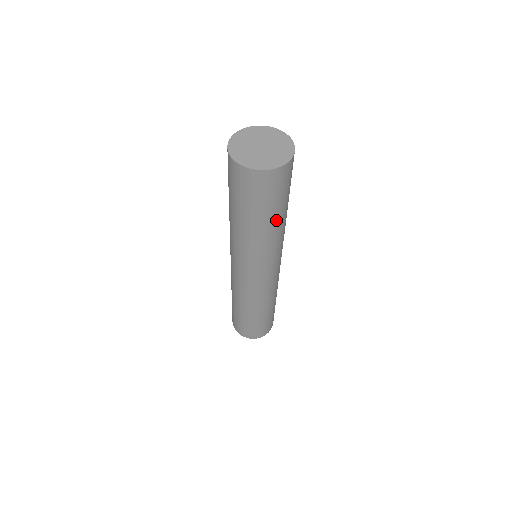
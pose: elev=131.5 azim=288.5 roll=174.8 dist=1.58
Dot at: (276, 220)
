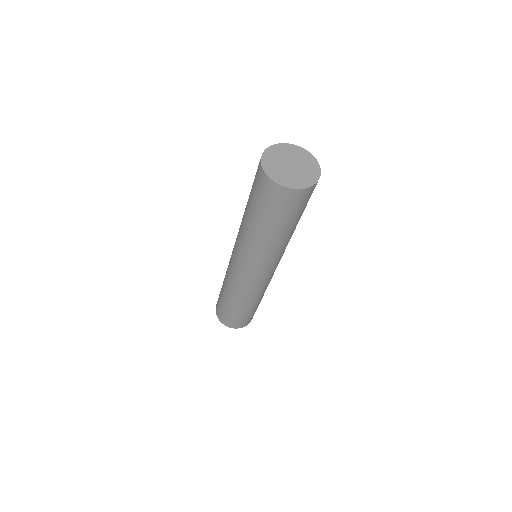
Dot at: (268, 231)
